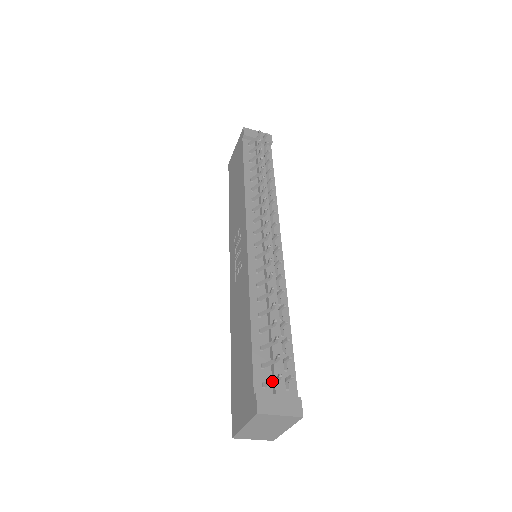
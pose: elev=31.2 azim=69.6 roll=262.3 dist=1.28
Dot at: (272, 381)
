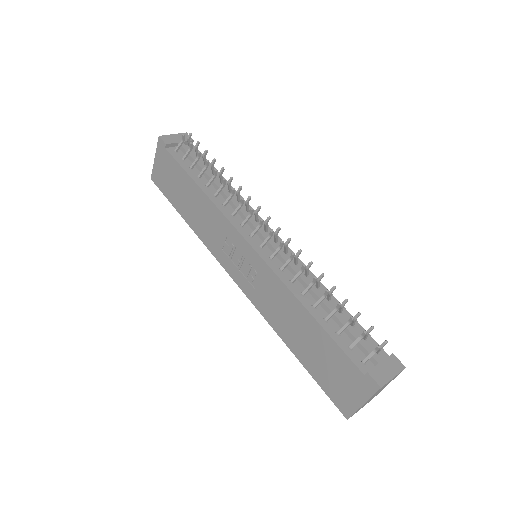
Dot at: (371, 355)
